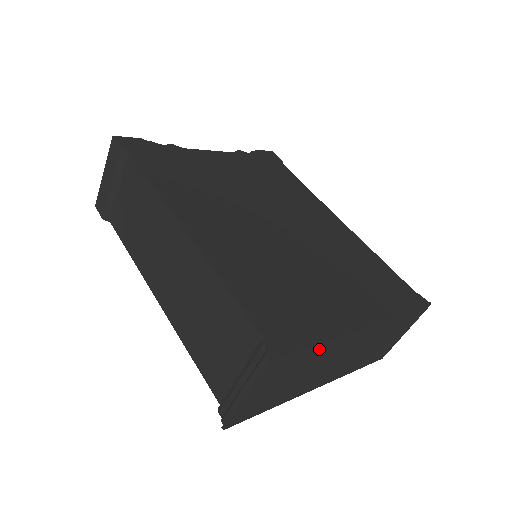
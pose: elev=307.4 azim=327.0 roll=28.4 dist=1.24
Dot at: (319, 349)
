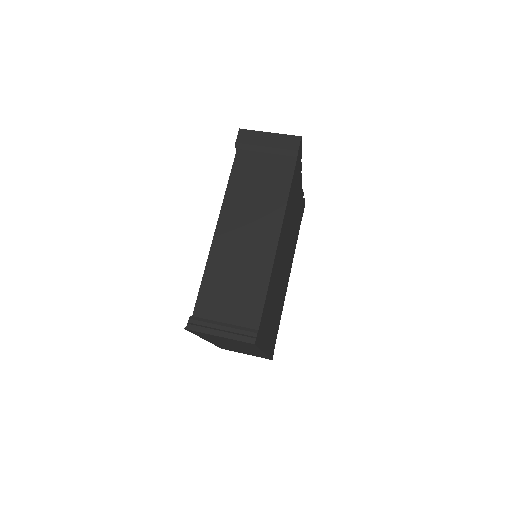
Dot at: occluded
